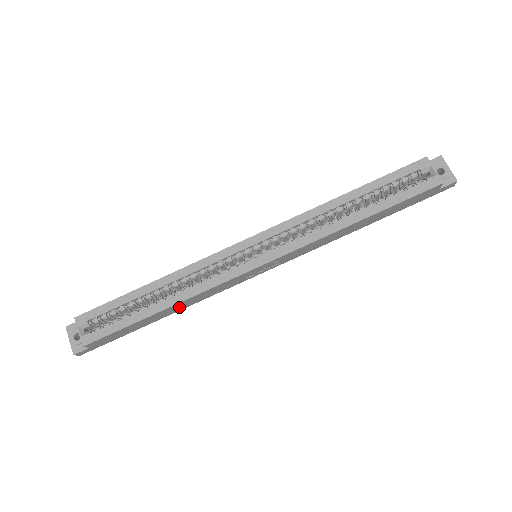
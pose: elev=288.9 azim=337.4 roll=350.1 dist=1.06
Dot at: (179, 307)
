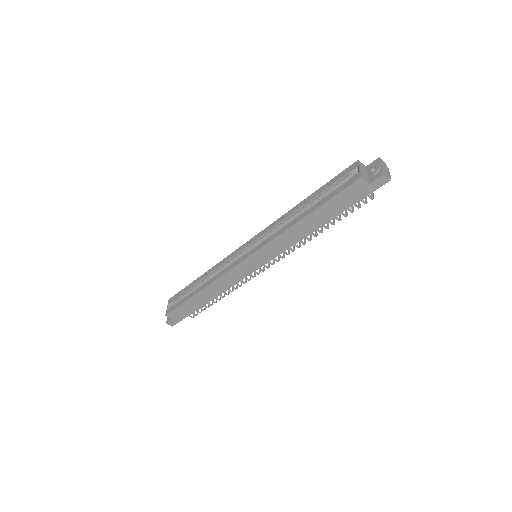
Dot at: (212, 293)
